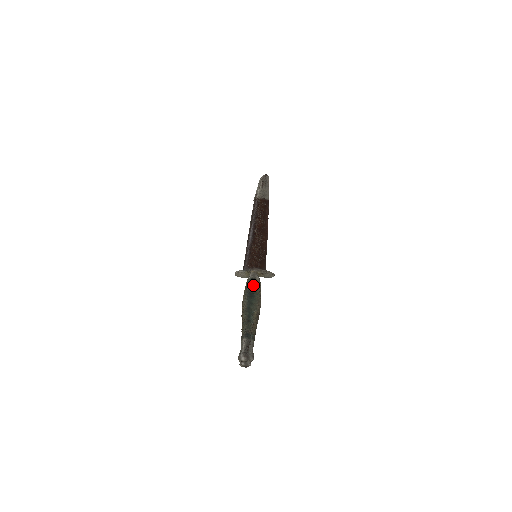
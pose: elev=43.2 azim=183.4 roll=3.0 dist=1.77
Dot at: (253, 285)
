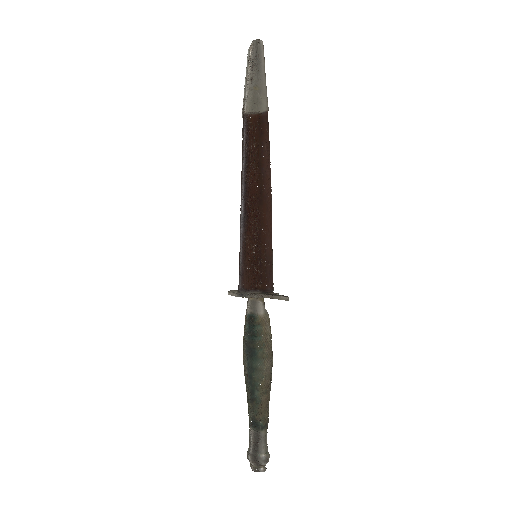
Dot at: (253, 330)
